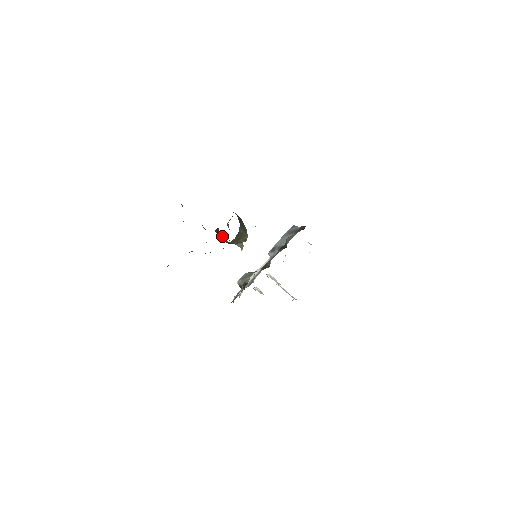
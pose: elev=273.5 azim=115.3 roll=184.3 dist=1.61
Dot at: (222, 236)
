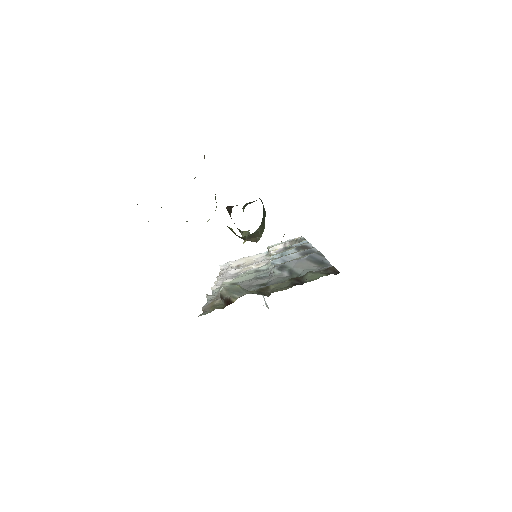
Dot at: (231, 218)
